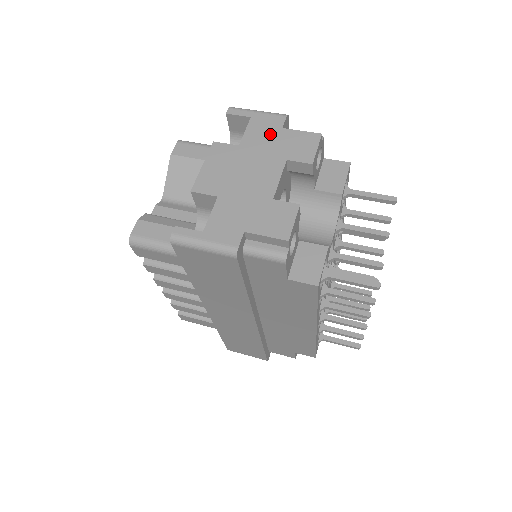
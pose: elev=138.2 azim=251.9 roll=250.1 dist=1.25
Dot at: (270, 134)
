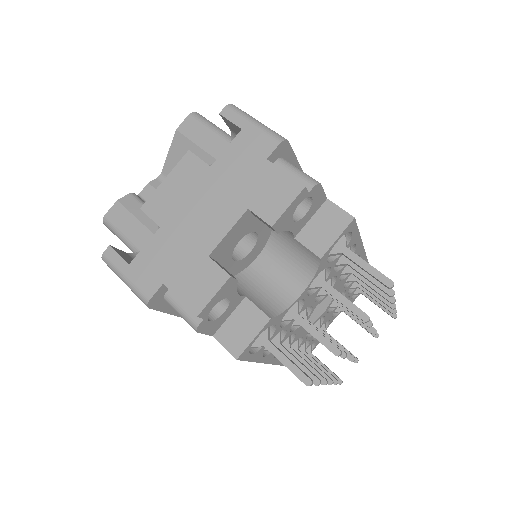
Dot at: (249, 163)
